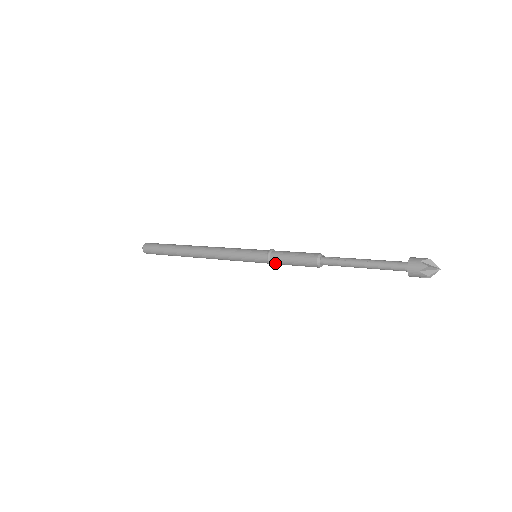
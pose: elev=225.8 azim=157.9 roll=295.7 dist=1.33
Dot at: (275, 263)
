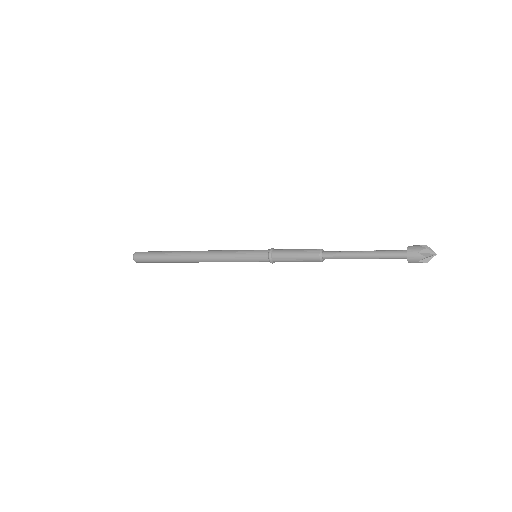
Dot at: (276, 259)
